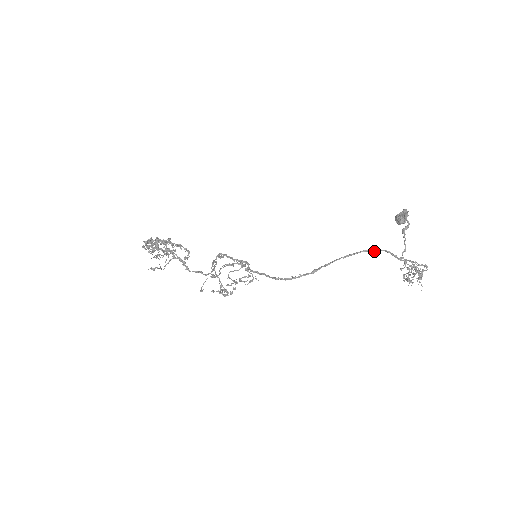
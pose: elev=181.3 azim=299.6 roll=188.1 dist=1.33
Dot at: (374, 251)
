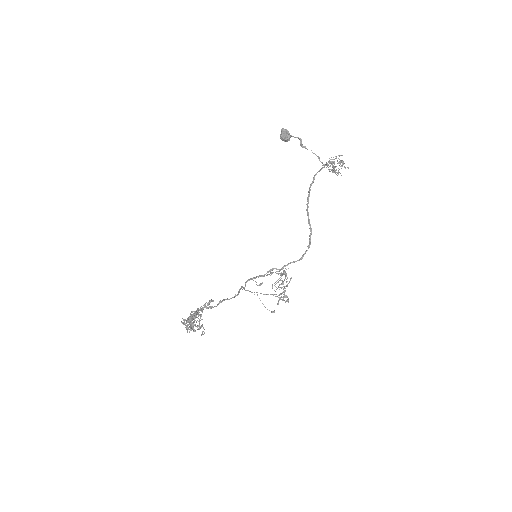
Dot at: occluded
